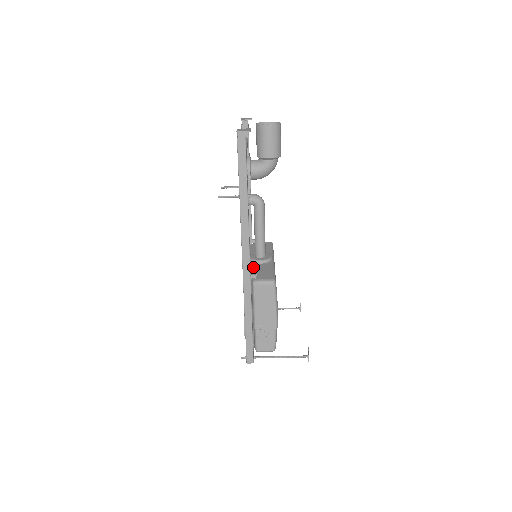
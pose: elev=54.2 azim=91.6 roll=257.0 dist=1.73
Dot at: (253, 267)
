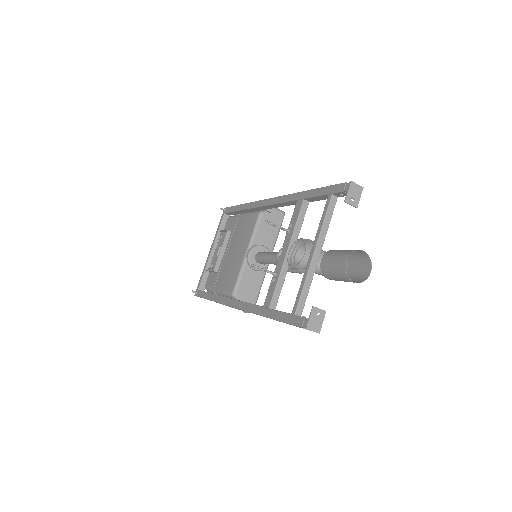
Dot at: (245, 276)
